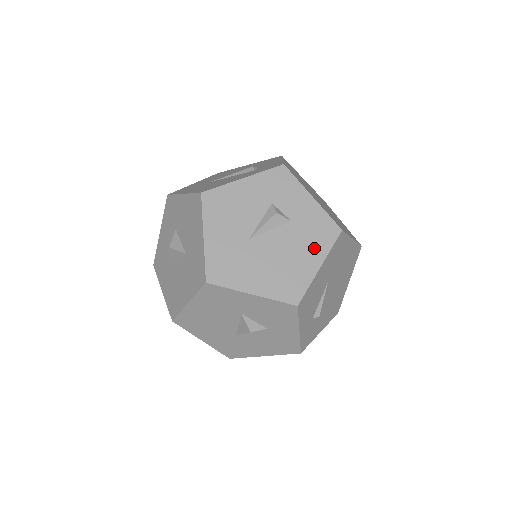
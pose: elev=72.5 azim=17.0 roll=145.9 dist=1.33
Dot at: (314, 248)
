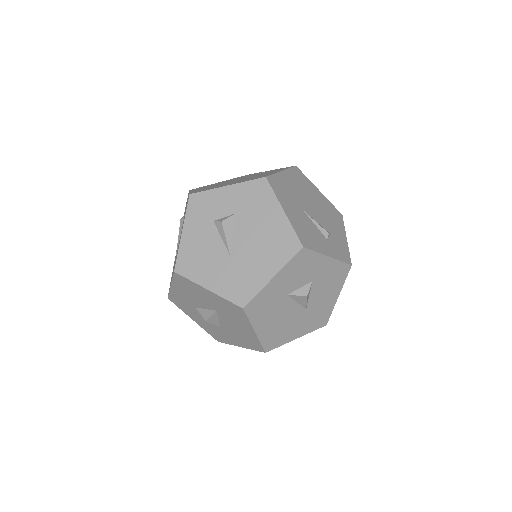
Dot at: (266, 208)
